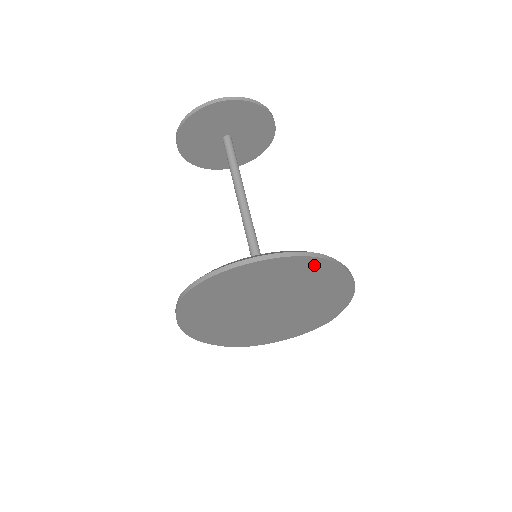
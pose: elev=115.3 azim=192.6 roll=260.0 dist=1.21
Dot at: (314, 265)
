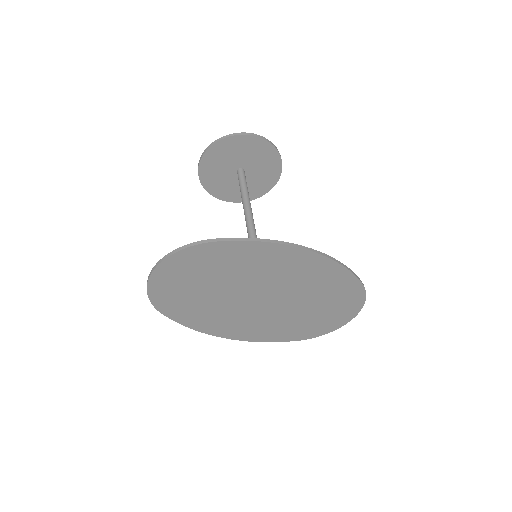
Dot at: (210, 251)
